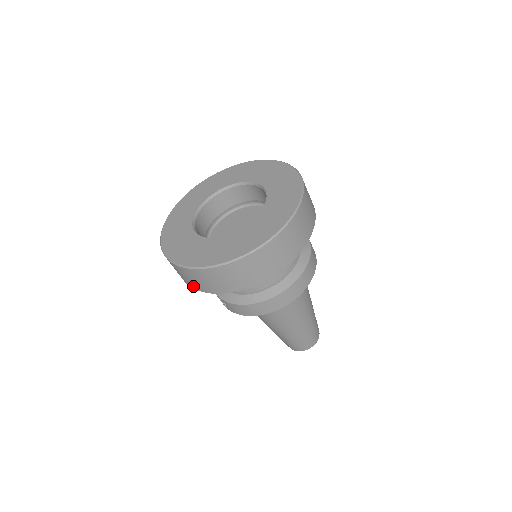
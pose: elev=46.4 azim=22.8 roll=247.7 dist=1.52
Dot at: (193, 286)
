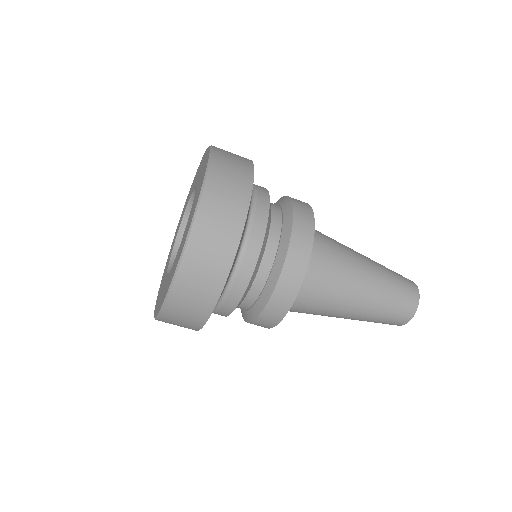
Dot at: occluded
